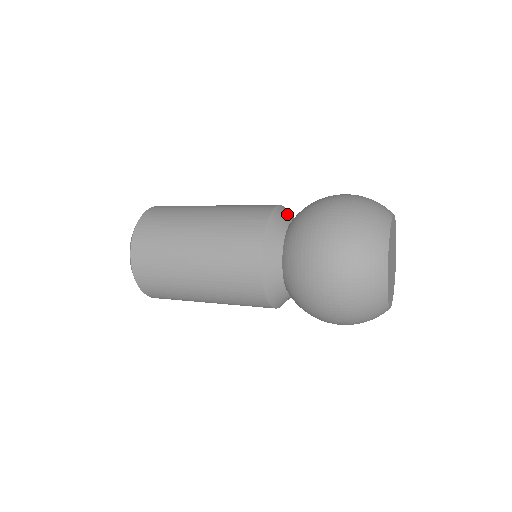
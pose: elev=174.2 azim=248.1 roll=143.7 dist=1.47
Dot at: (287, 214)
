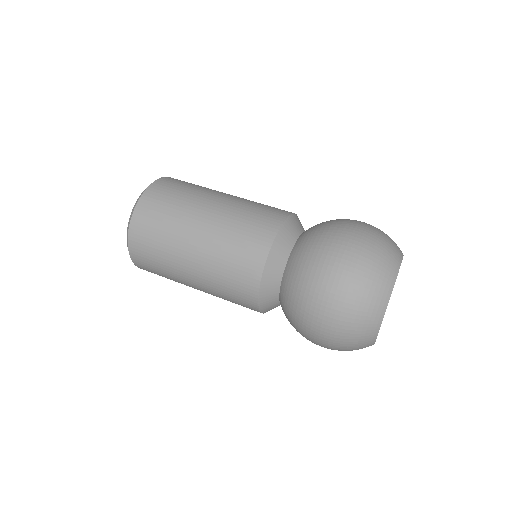
Dot at: (299, 224)
